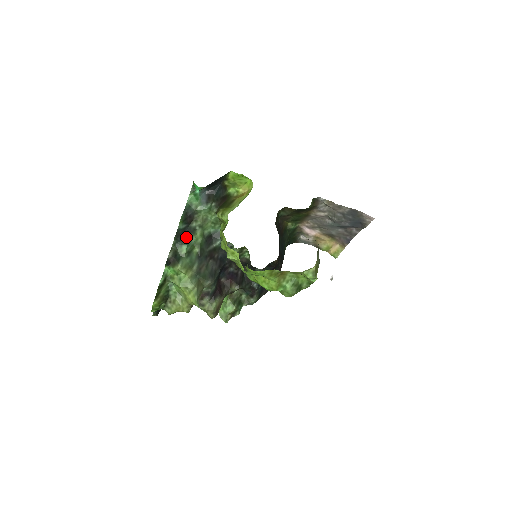
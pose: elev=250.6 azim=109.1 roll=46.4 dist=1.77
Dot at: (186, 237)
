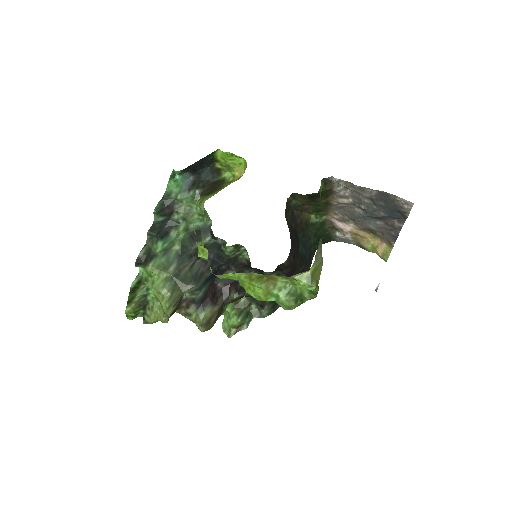
Dot at: (165, 232)
